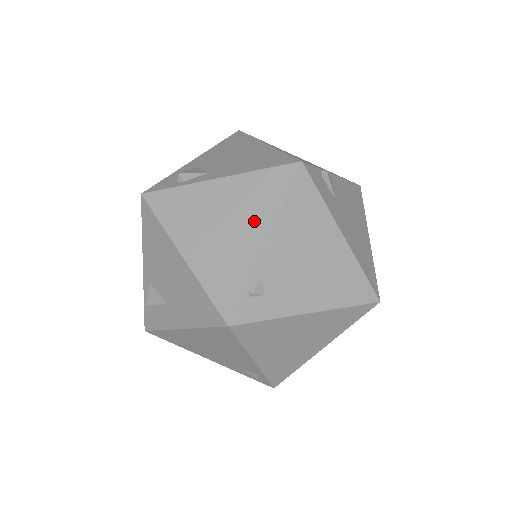
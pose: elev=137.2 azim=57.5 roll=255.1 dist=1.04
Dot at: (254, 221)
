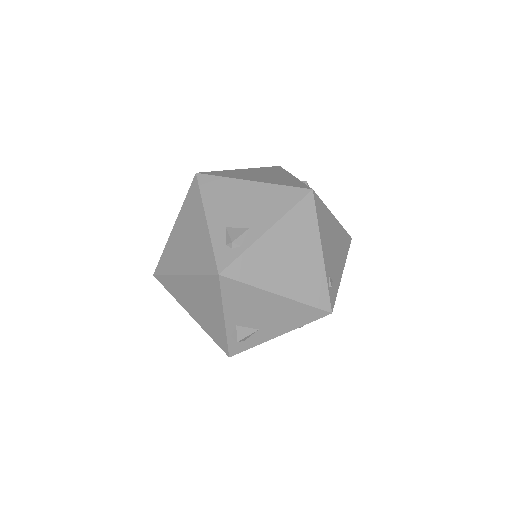
Dot at: (308, 244)
